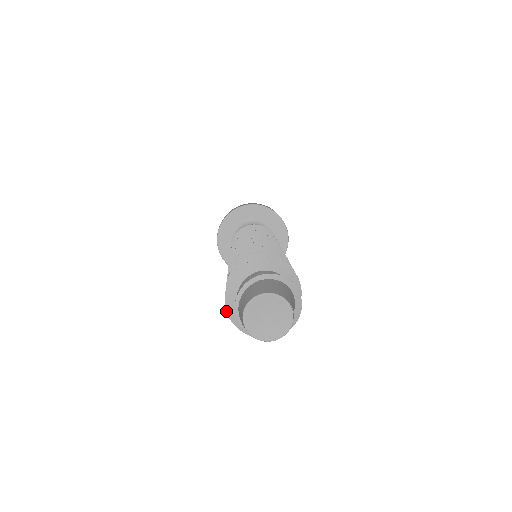
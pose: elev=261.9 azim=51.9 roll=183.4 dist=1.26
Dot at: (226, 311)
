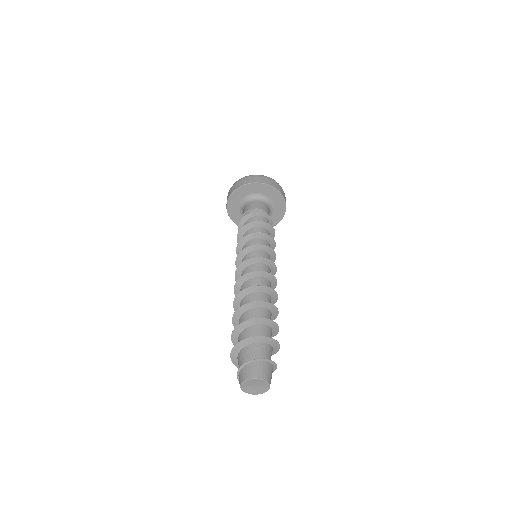
Dot at: (231, 350)
